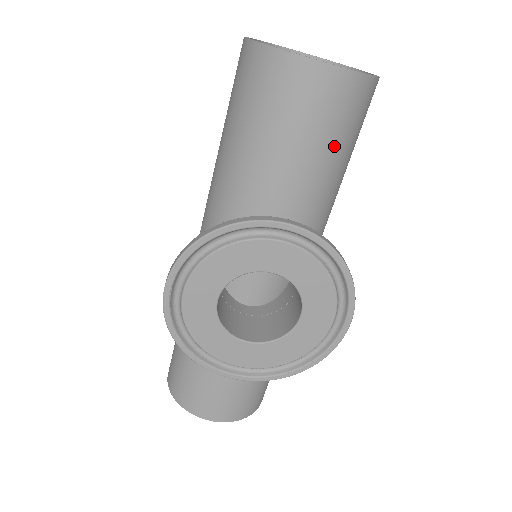
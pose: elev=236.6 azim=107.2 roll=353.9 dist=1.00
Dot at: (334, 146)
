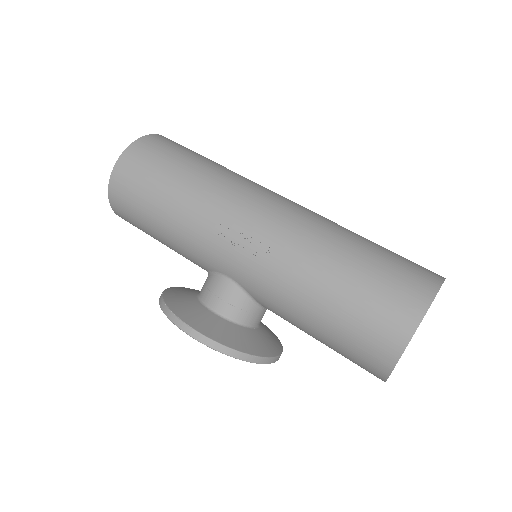
Dot at: occluded
